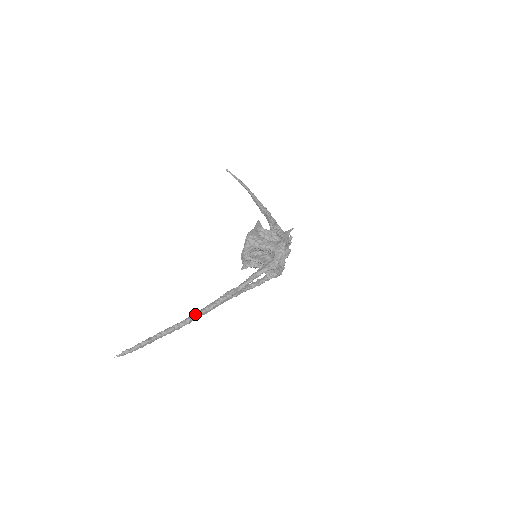
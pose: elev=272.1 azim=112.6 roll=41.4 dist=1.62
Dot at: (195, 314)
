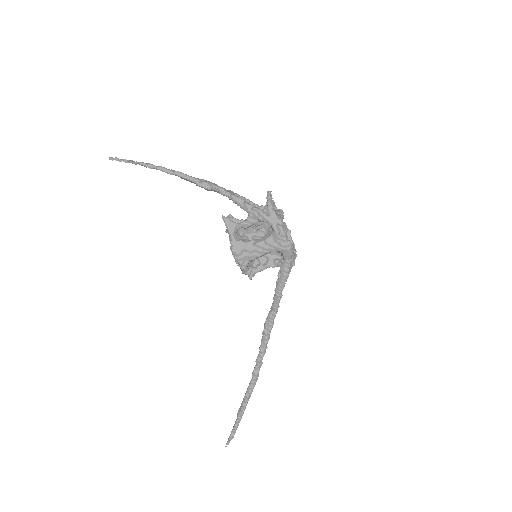
Dot at: (257, 366)
